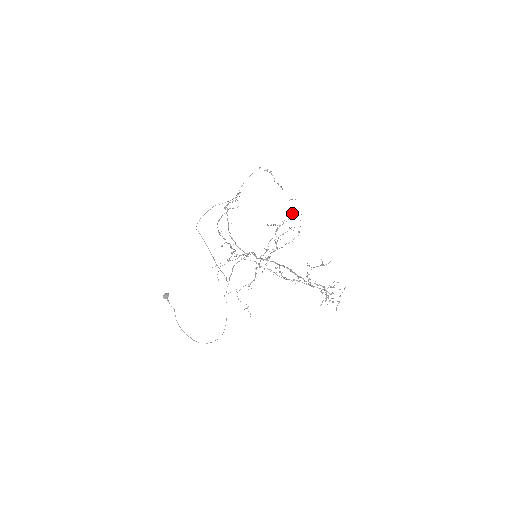
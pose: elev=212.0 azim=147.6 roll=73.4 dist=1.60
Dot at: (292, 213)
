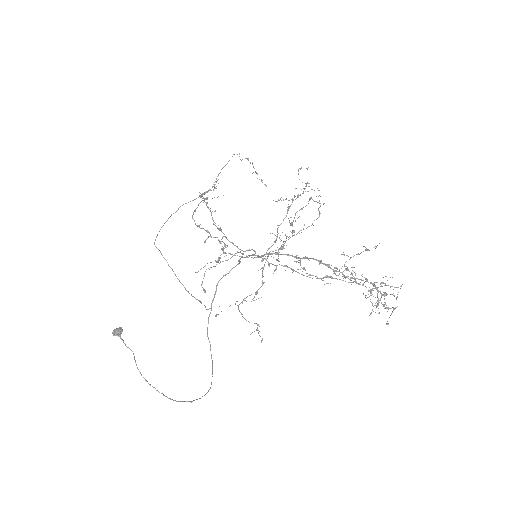
Dot at: (306, 186)
